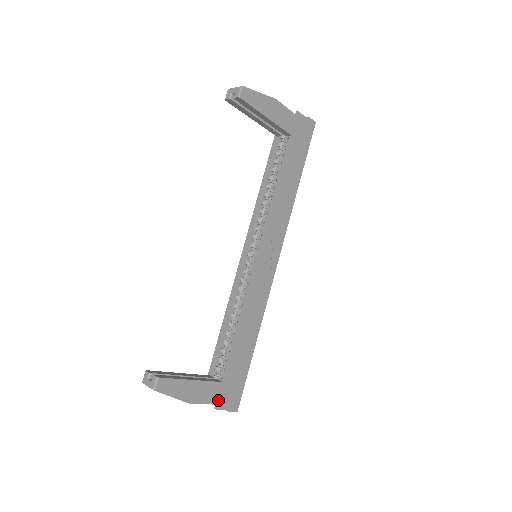
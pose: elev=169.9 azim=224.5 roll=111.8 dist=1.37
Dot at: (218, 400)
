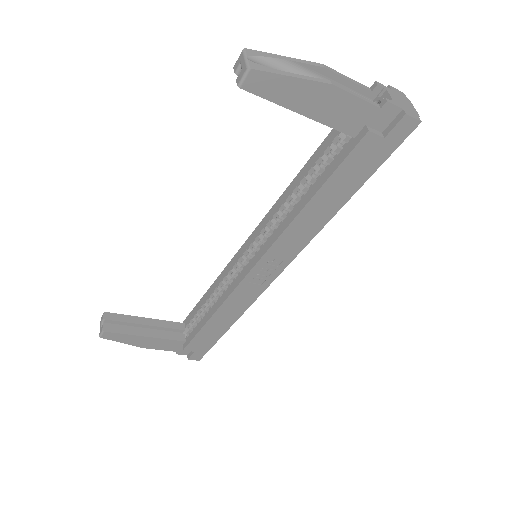
Dot at: (178, 350)
